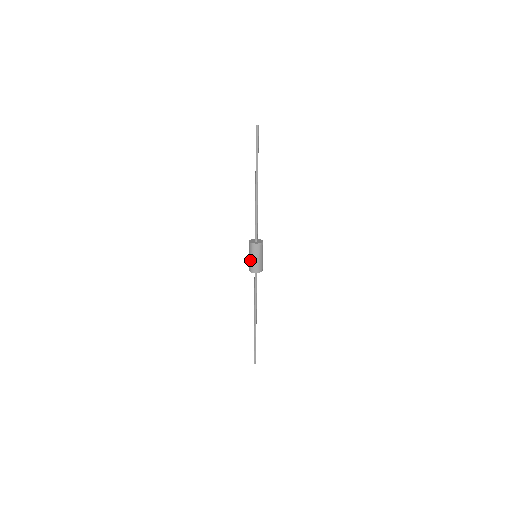
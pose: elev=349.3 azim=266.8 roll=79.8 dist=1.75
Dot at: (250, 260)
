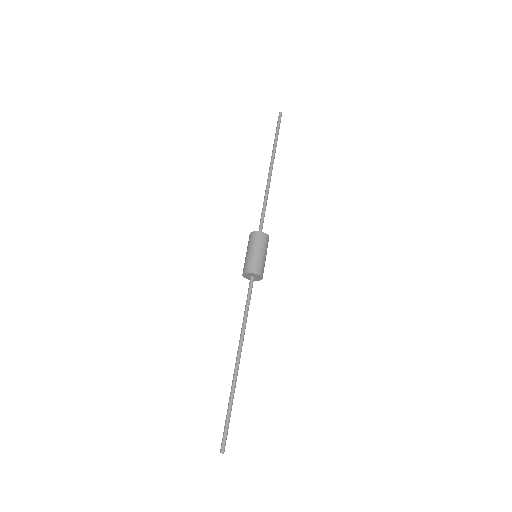
Dot at: (245, 258)
